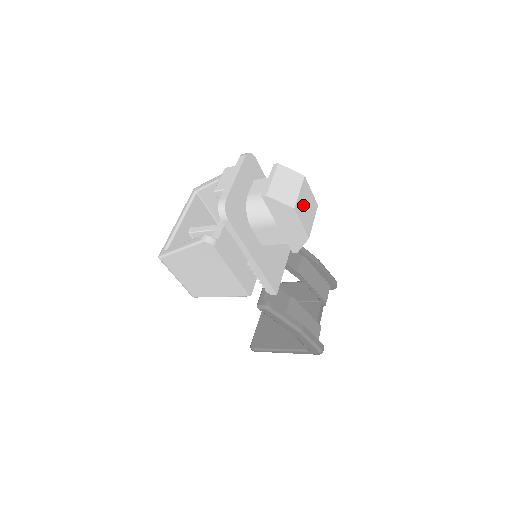
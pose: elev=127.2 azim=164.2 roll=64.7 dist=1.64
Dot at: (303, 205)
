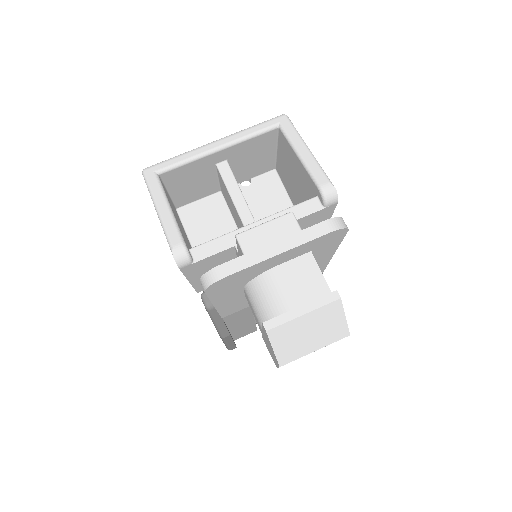
Dot at: occluded
